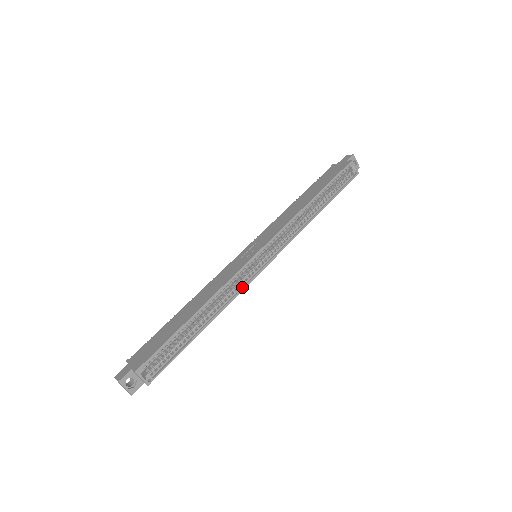
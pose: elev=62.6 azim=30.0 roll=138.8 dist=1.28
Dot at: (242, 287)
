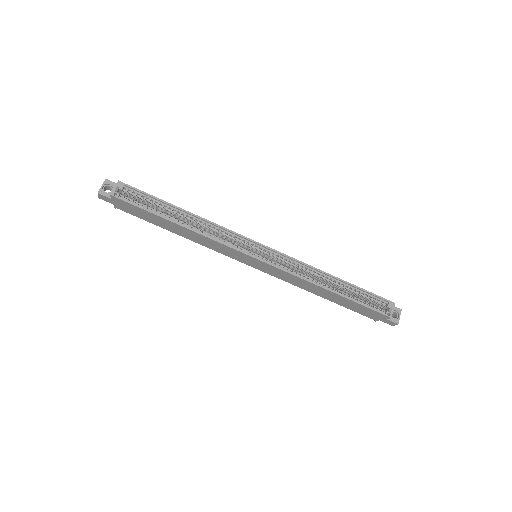
Dot at: (224, 243)
